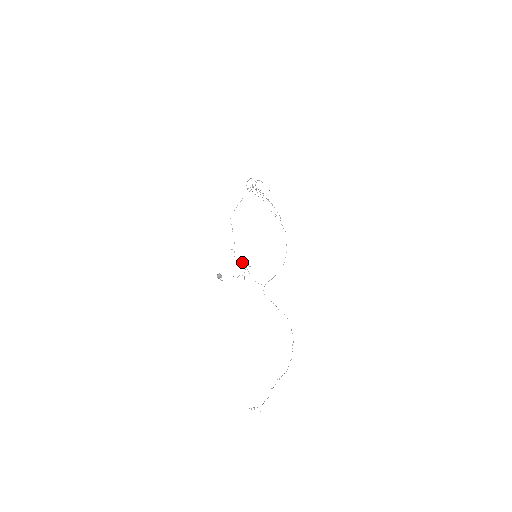
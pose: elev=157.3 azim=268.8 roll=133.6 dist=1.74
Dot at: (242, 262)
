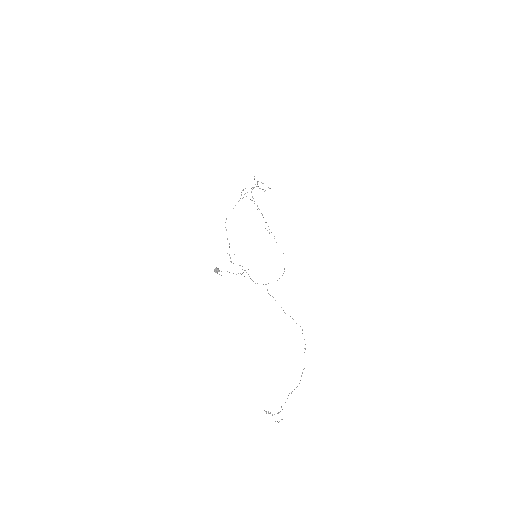
Dot at: (239, 265)
